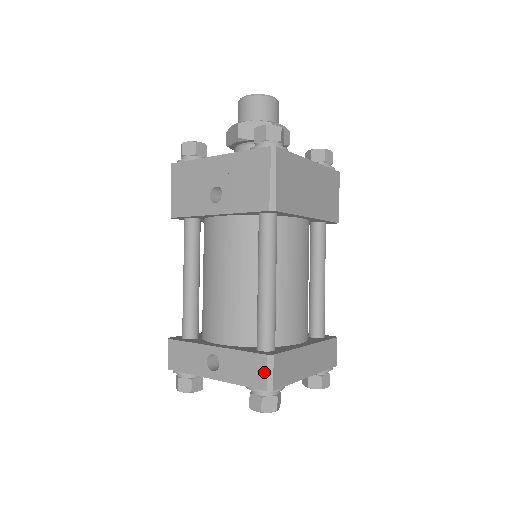
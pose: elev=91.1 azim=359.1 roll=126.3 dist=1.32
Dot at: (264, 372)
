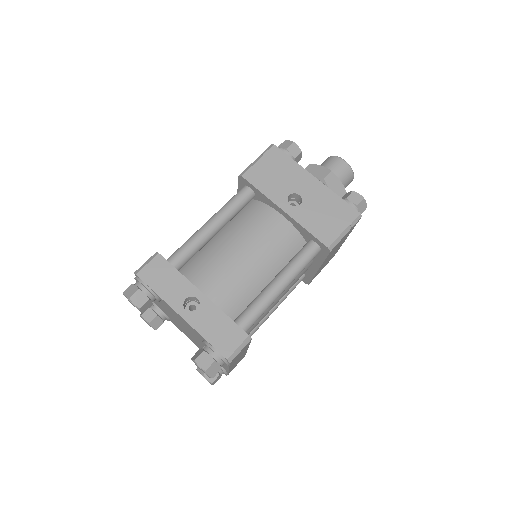
Dot at: (236, 345)
